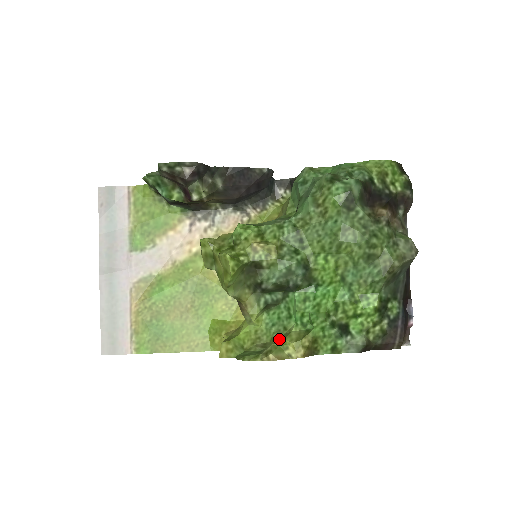
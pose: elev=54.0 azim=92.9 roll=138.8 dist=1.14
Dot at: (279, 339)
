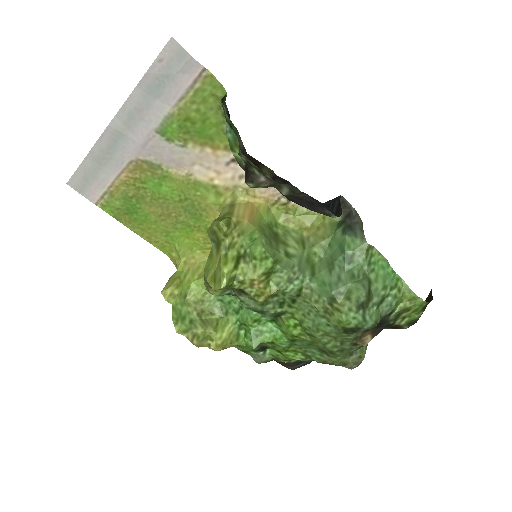
Dot at: (214, 325)
